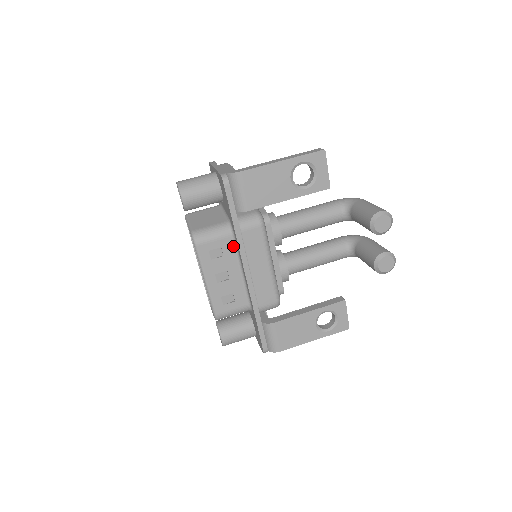
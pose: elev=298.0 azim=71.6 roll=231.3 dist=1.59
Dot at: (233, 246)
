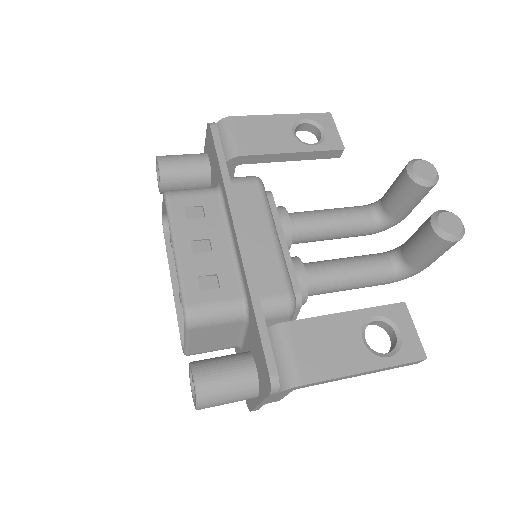
Dot at: (220, 207)
